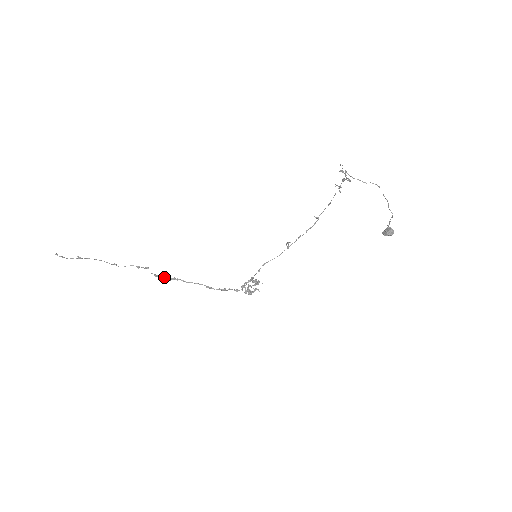
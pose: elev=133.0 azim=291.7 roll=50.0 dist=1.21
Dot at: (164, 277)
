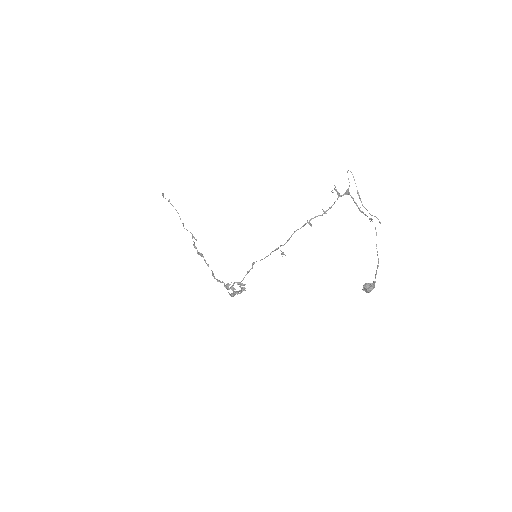
Dot at: occluded
